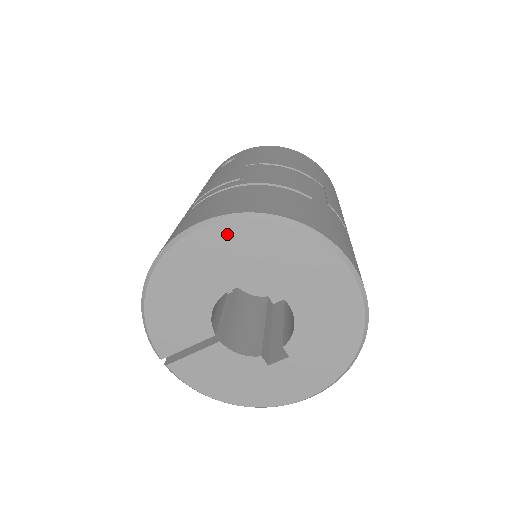
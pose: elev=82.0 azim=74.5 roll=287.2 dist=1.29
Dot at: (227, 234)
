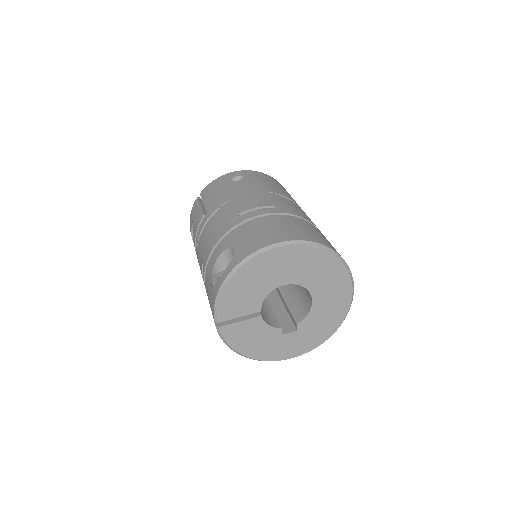
Dot at: (299, 252)
